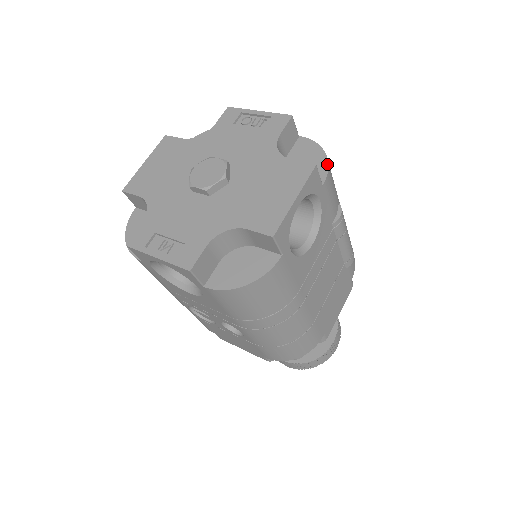
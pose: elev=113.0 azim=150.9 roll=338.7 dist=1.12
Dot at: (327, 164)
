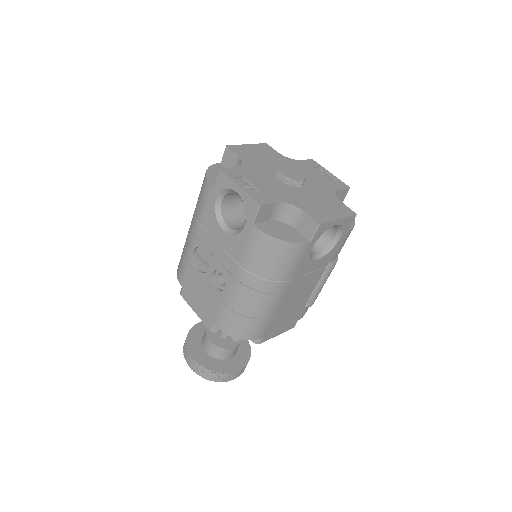
Dot at: (354, 224)
